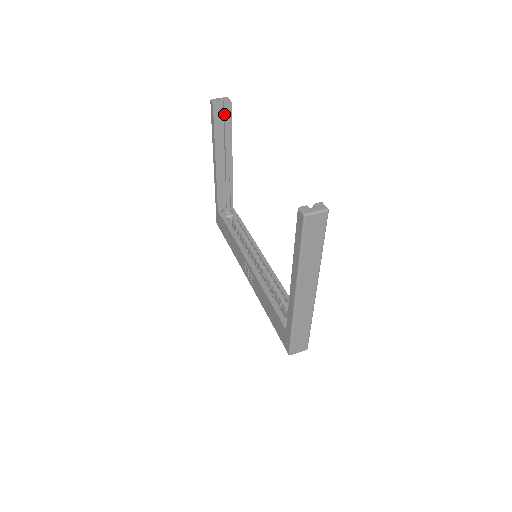
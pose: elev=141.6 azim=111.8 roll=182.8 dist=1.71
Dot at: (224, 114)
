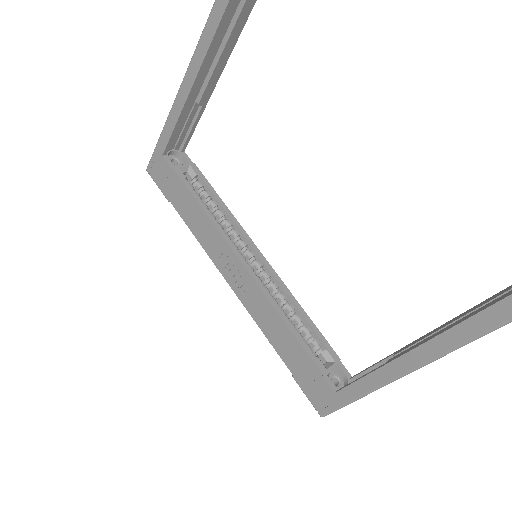
Dot at: out of frame
